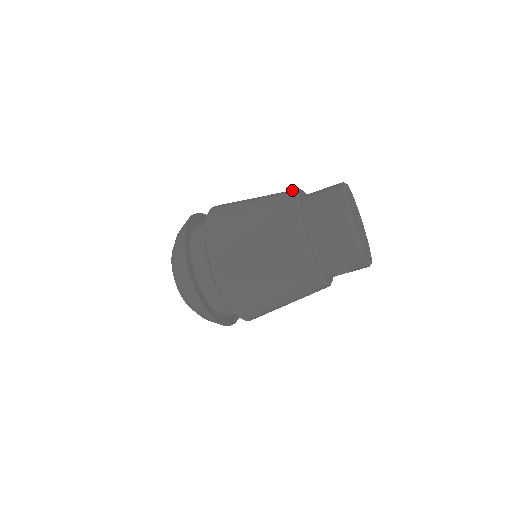
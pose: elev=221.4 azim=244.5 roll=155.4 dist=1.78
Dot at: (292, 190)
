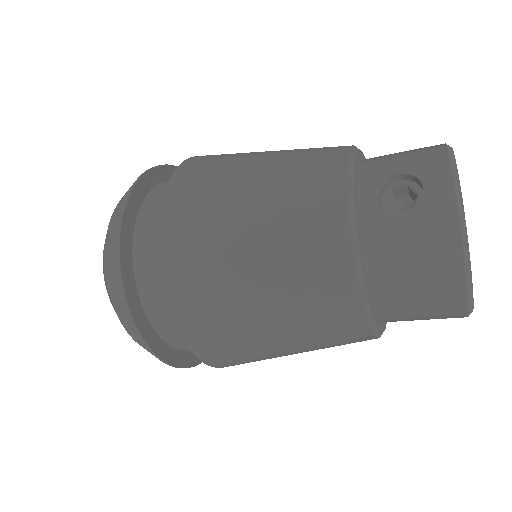
Dot at: (339, 252)
